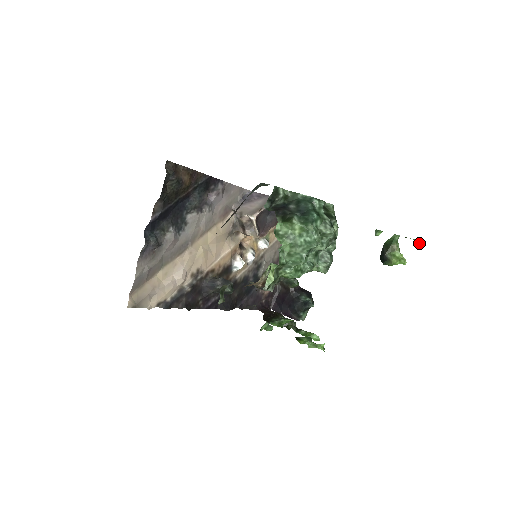
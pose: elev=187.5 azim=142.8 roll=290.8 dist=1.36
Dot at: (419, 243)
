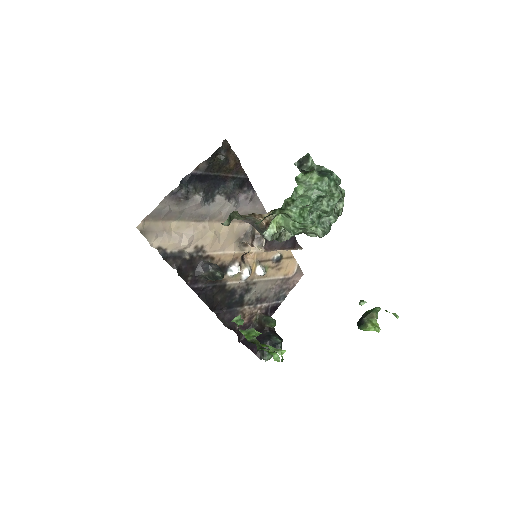
Dot at: (396, 317)
